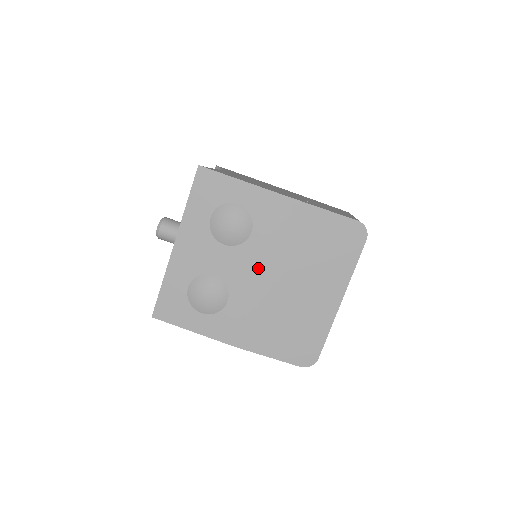
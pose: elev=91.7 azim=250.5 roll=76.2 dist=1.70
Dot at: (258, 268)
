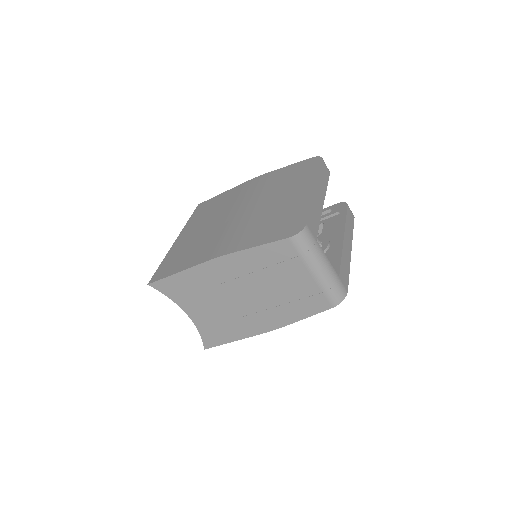
Dot at: occluded
